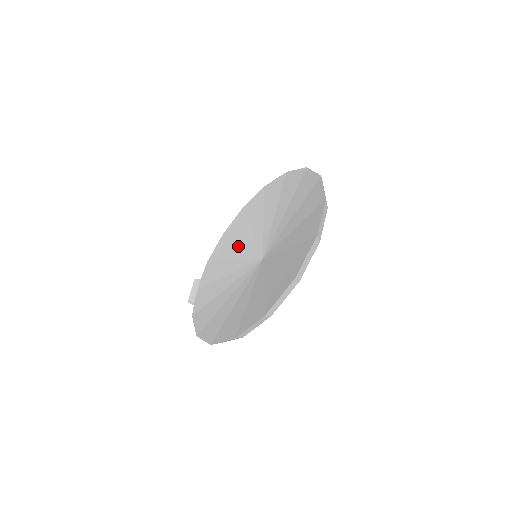
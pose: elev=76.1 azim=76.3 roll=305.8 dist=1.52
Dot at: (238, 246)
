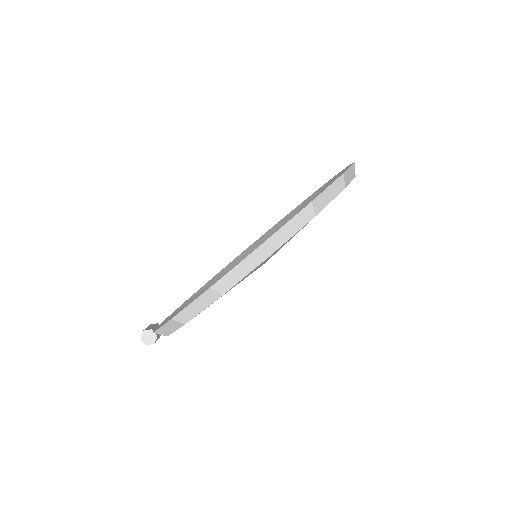
Dot at: occluded
